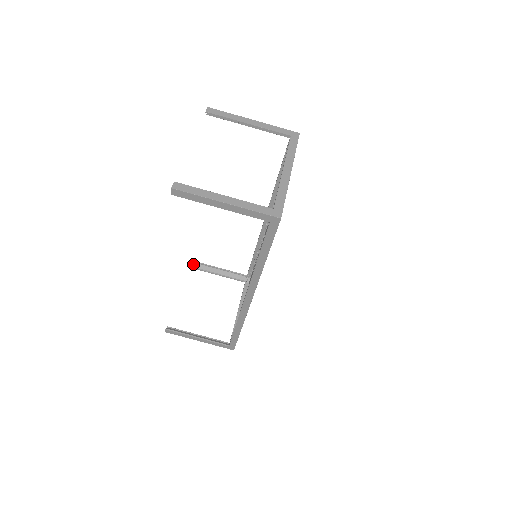
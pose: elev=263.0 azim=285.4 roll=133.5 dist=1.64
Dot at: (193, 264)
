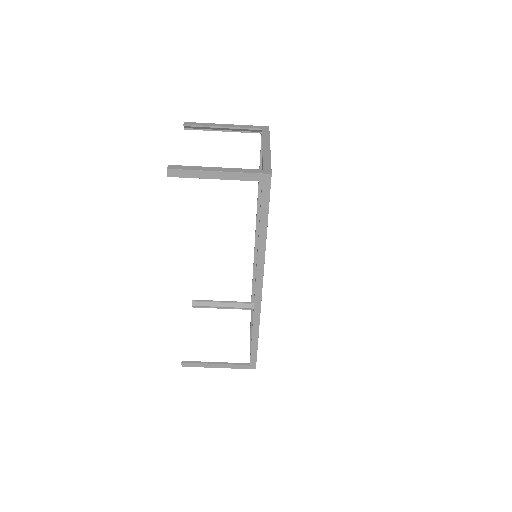
Dot at: (196, 303)
